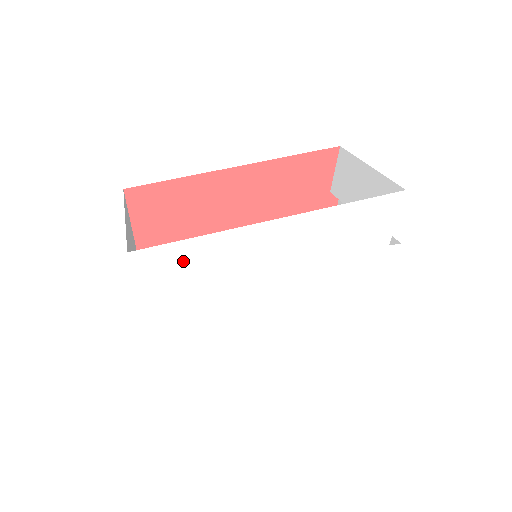
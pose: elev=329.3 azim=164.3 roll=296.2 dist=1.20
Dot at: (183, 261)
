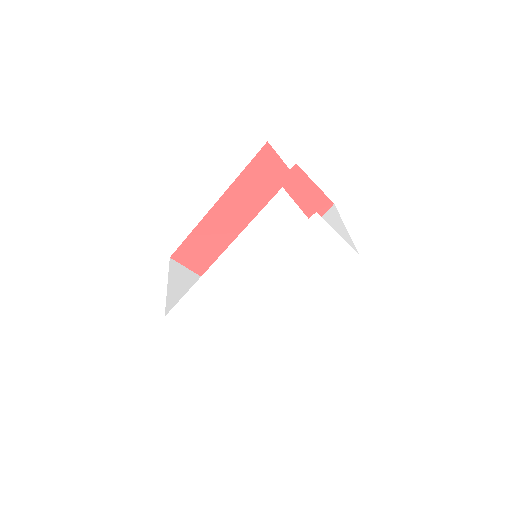
Dot at: (194, 304)
